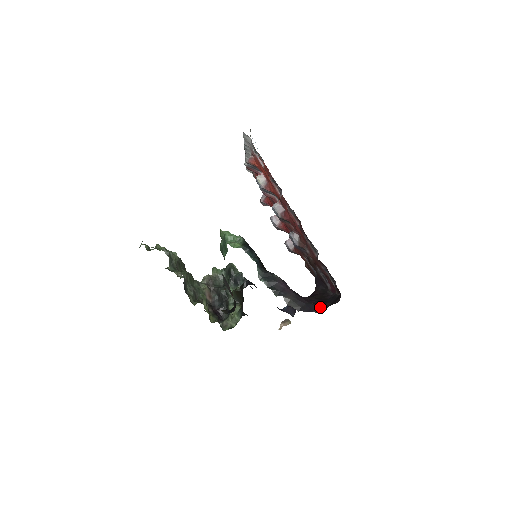
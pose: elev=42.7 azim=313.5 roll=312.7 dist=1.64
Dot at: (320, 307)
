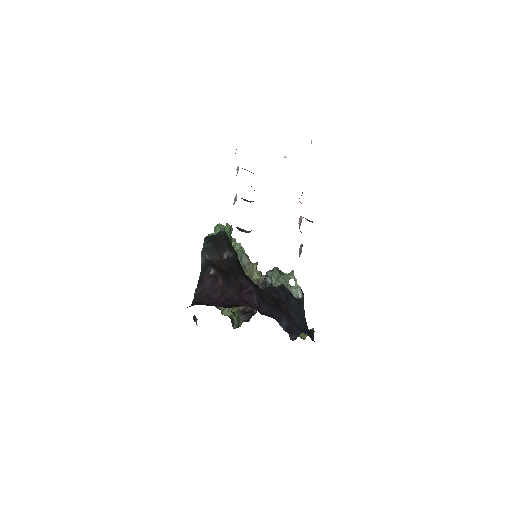
Dot at: occluded
